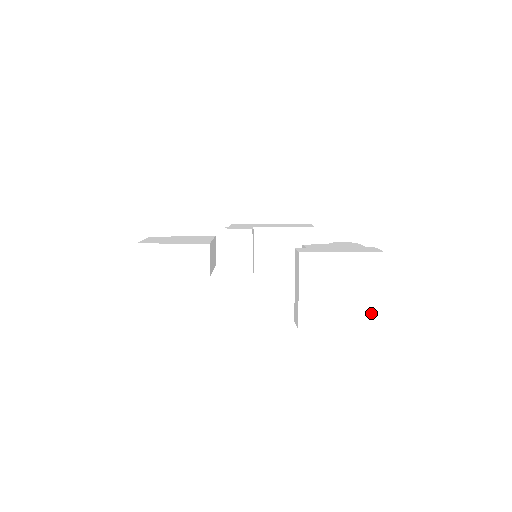
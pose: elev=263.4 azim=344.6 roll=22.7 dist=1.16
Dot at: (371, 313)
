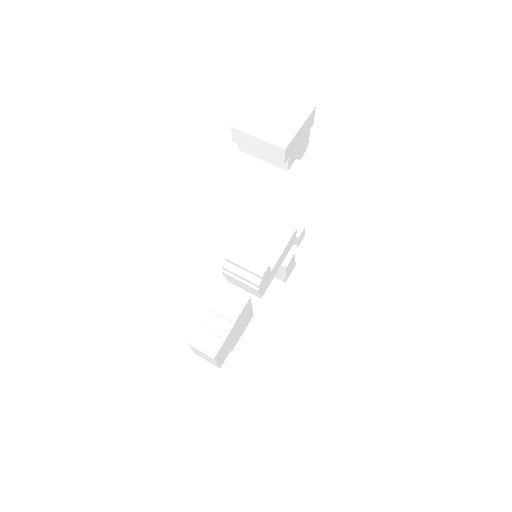
Dot at: (301, 108)
